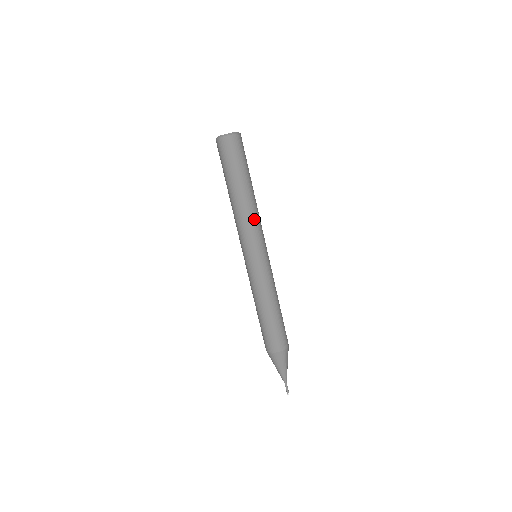
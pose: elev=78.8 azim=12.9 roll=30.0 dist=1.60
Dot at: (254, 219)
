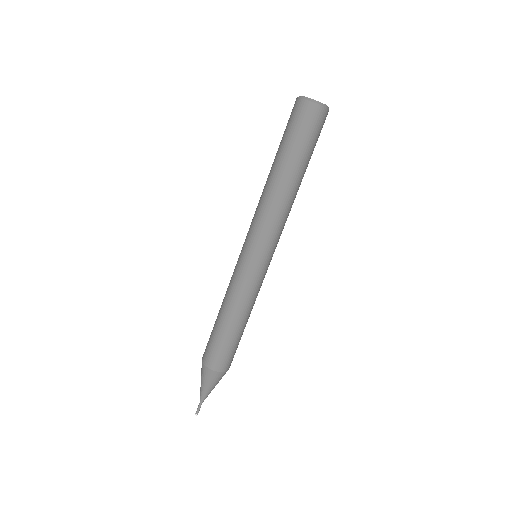
Dot at: (267, 211)
